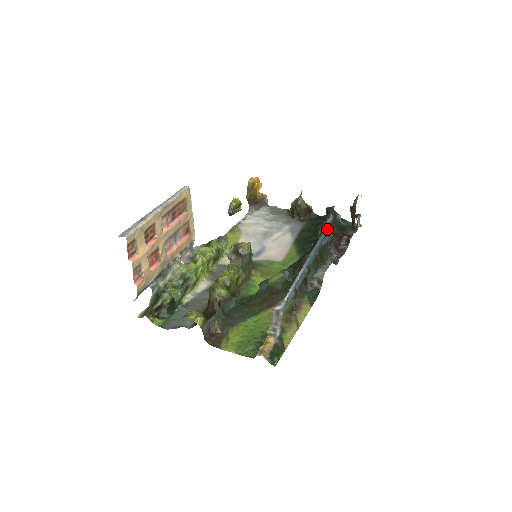
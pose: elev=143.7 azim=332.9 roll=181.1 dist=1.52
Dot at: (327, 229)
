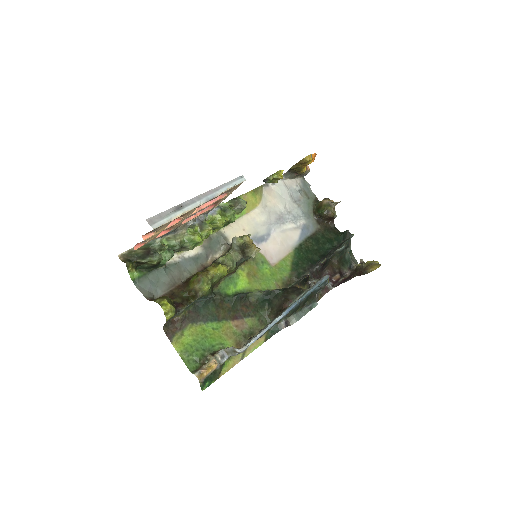
Dot at: (331, 258)
